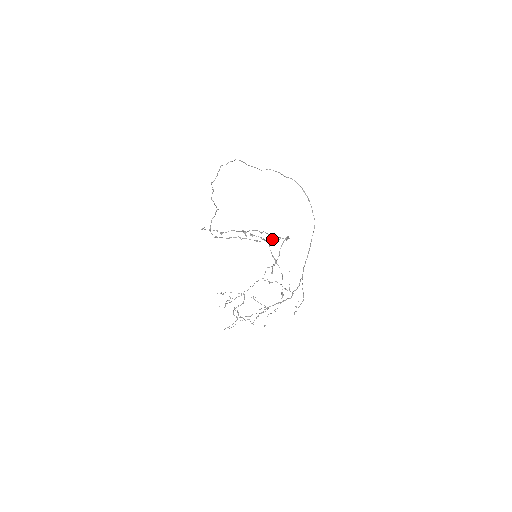
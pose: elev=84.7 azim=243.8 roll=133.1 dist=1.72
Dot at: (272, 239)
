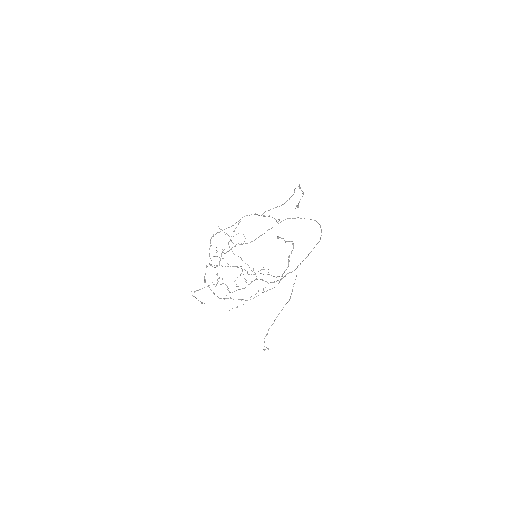
Dot at: occluded
